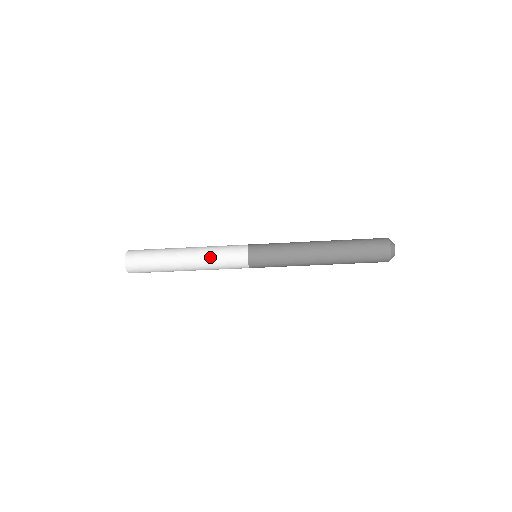
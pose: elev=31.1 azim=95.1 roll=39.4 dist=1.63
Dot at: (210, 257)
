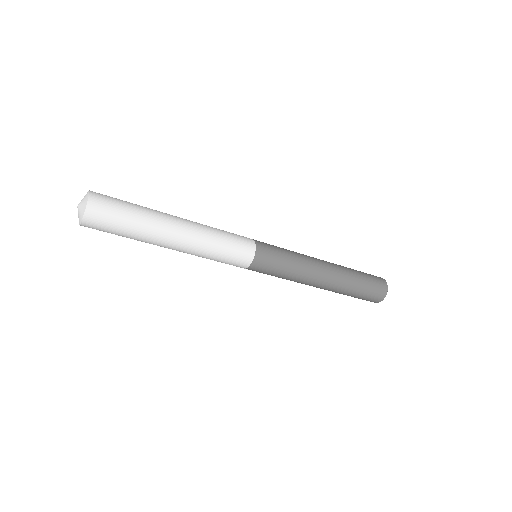
Dot at: (211, 238)
